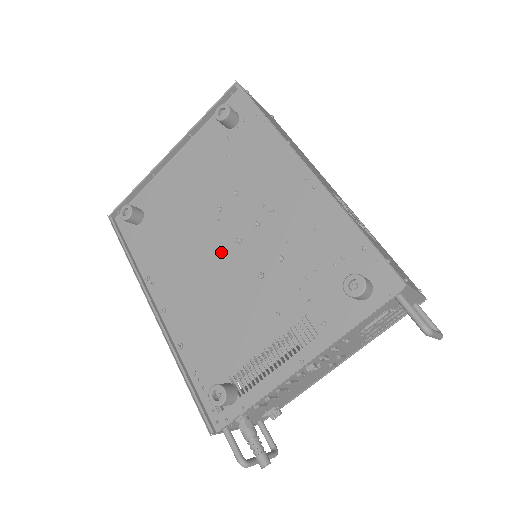
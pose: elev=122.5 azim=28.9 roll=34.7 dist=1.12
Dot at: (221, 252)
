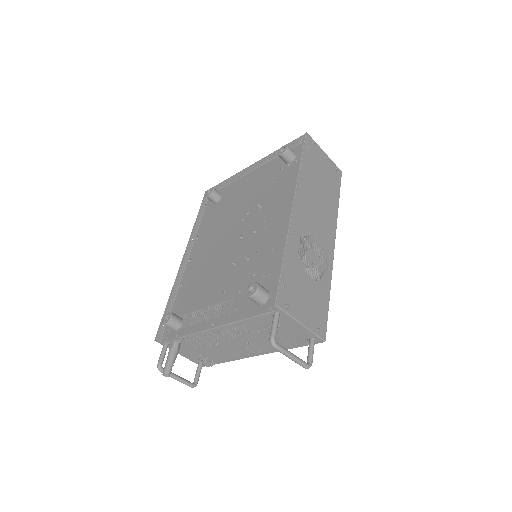
Dot at: (231, 240)
